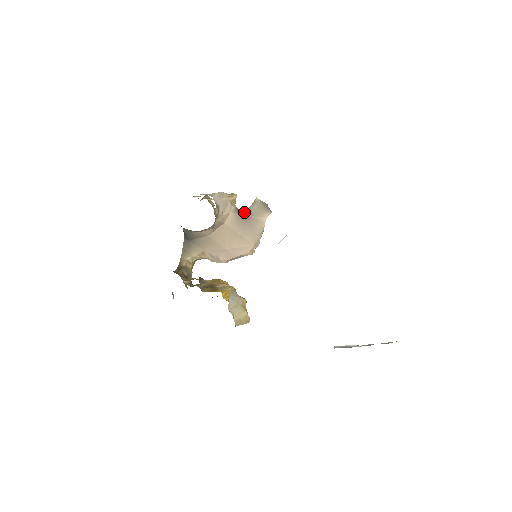
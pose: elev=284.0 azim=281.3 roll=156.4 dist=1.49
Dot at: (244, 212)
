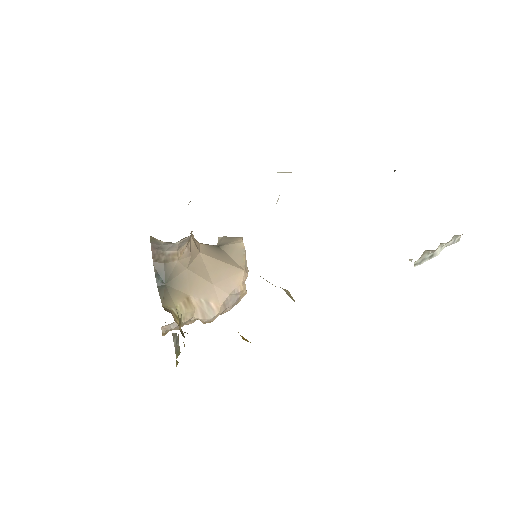
Dot at: (214, 246)
